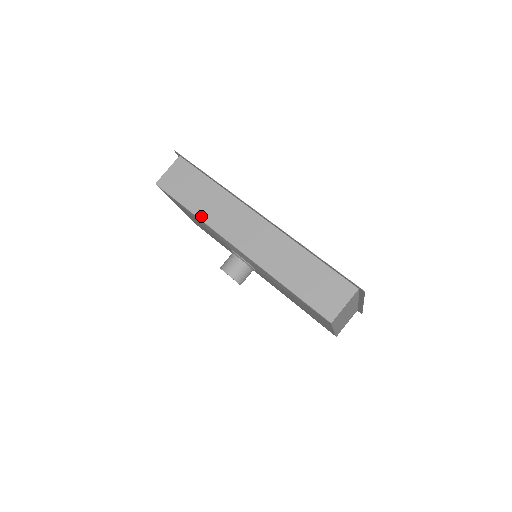
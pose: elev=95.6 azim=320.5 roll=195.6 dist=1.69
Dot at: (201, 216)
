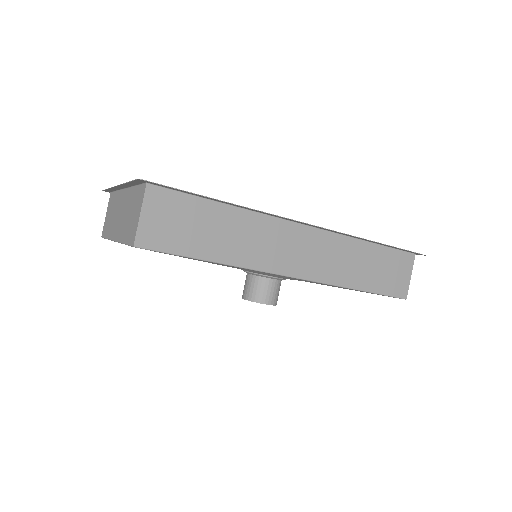
Dot at: (232, 261)
